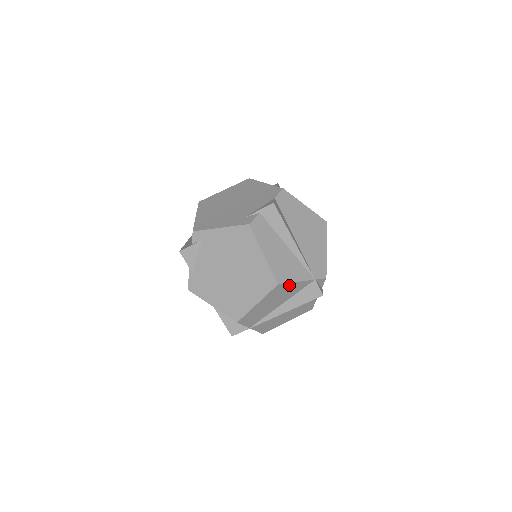
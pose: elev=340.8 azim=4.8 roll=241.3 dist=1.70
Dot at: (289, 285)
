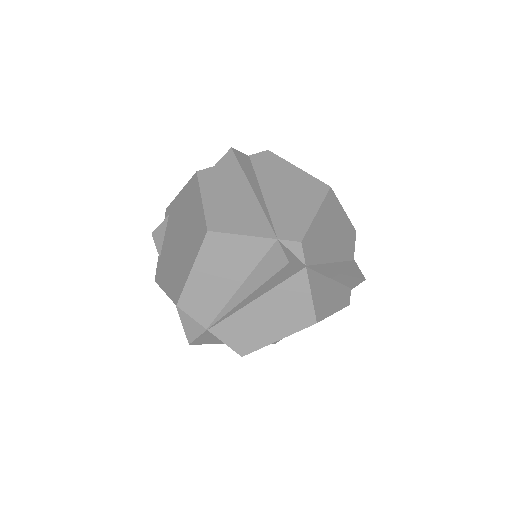
Dot at: (231, 240)
